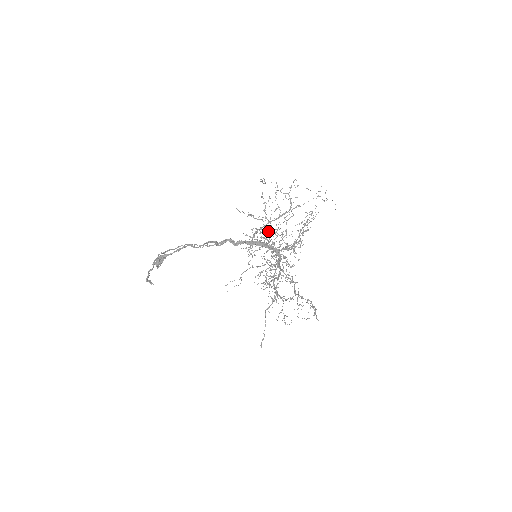
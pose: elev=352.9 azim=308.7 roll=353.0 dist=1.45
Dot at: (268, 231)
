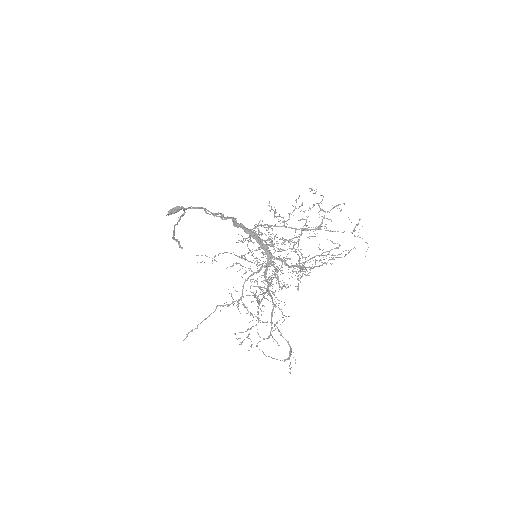
Dot at: (282, 238)
